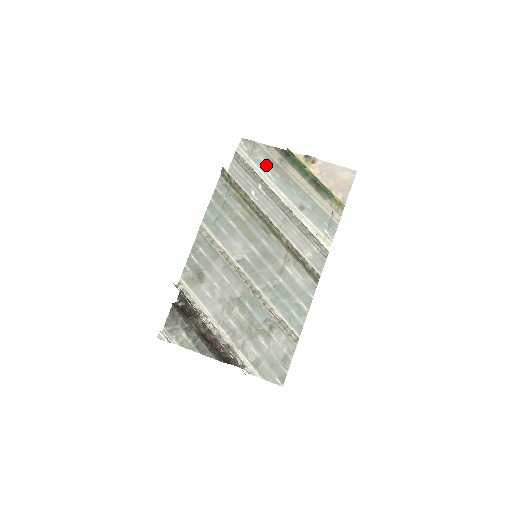
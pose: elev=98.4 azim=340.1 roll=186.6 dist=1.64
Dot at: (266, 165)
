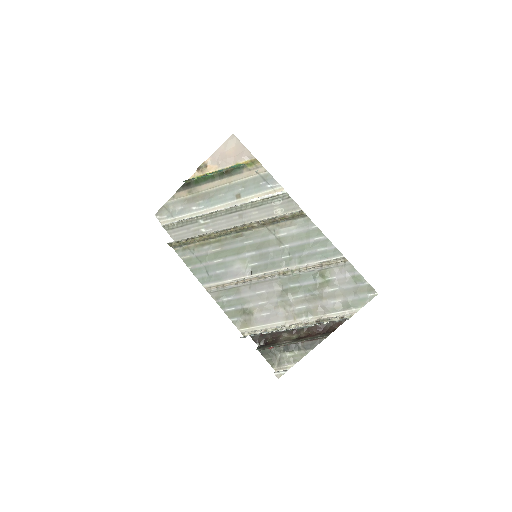
Dot at: (187, 207)
